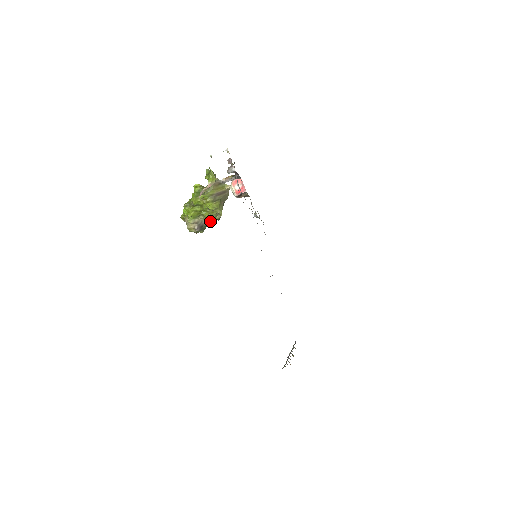
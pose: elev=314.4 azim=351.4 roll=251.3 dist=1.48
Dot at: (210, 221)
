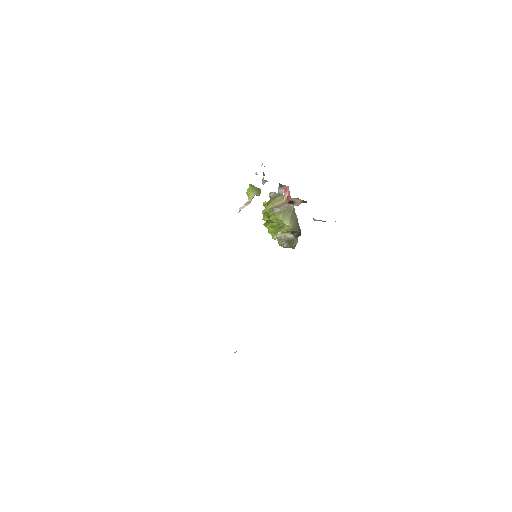
Dot at: occluded
